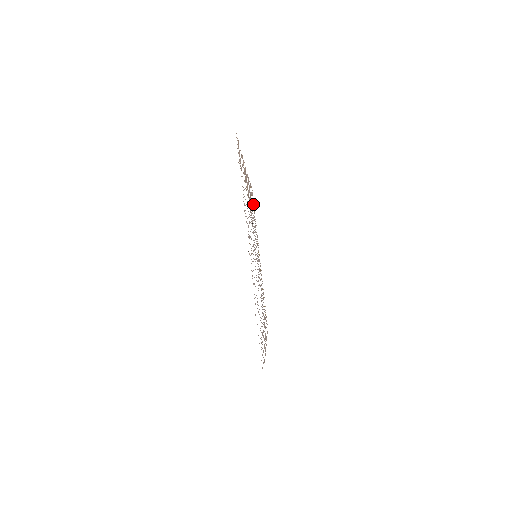
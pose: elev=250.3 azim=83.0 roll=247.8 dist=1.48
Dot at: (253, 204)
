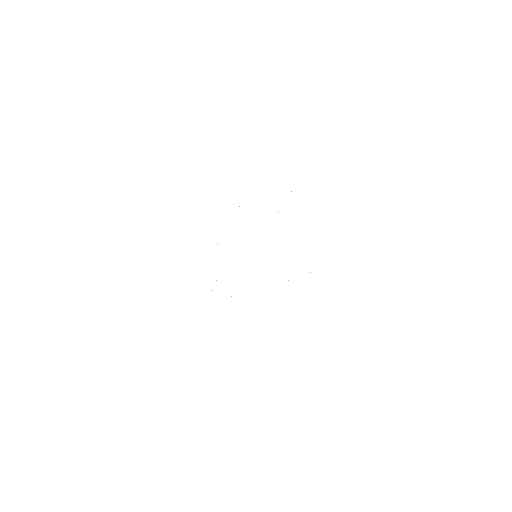
Dot at: occluded
